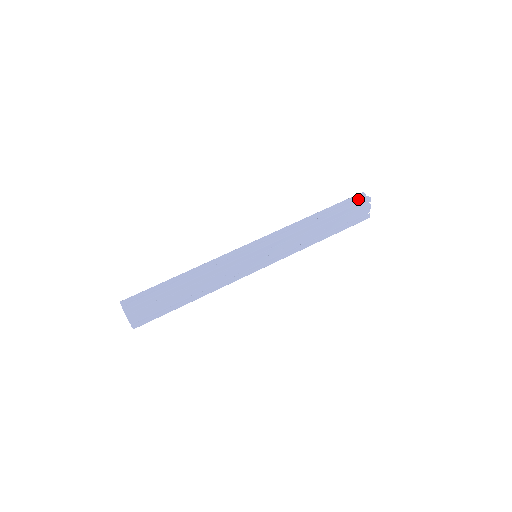
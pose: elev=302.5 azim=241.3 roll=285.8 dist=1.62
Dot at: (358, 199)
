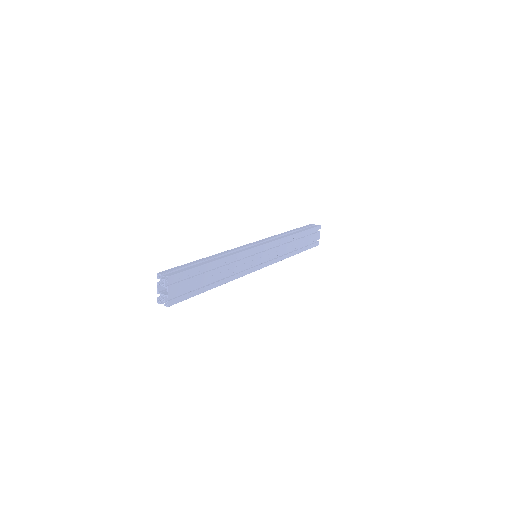
Dot at: occluded
